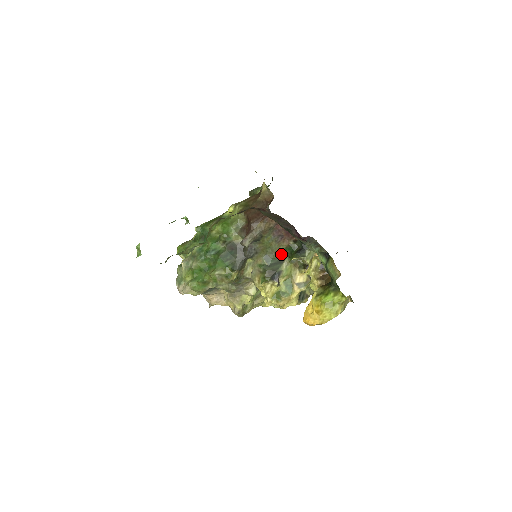
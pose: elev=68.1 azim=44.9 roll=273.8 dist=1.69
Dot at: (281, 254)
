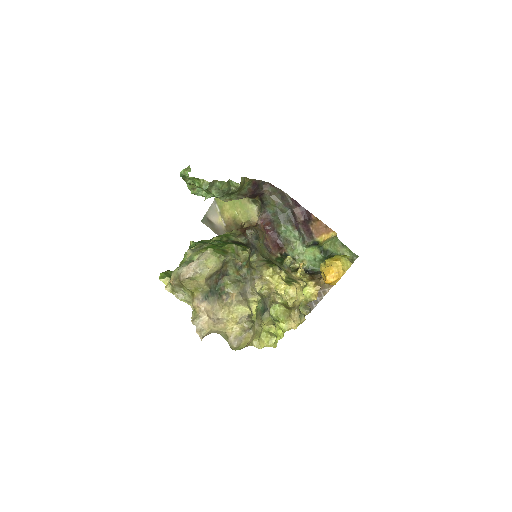
Dot at: (274, 262)
